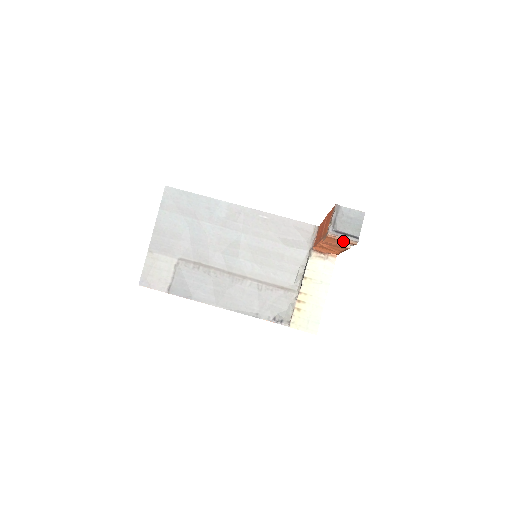
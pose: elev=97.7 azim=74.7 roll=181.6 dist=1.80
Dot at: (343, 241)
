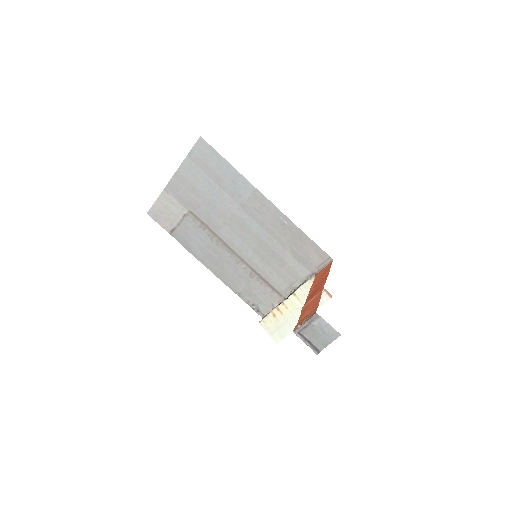
Dot at: occluded
